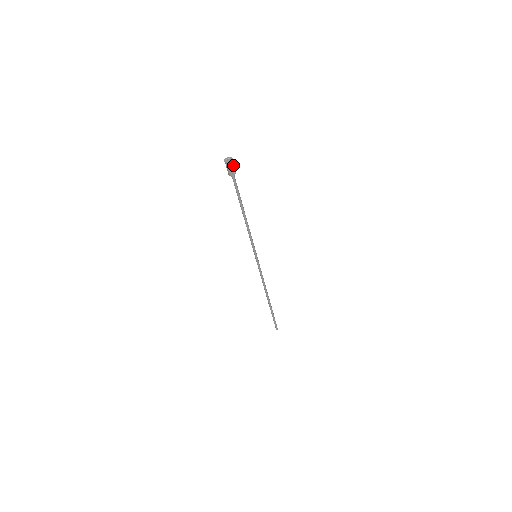
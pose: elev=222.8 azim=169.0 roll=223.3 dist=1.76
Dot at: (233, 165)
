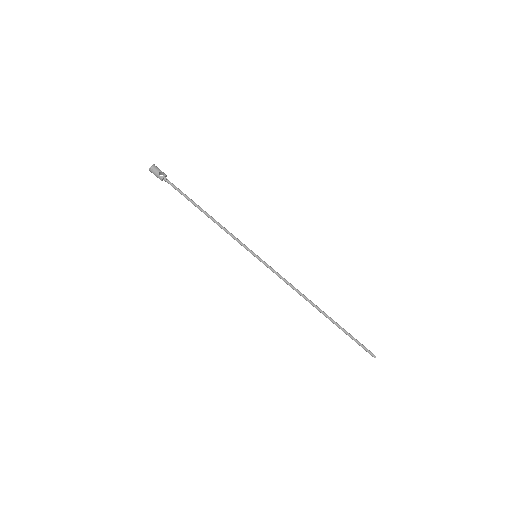
Dot at: (157, 169)
